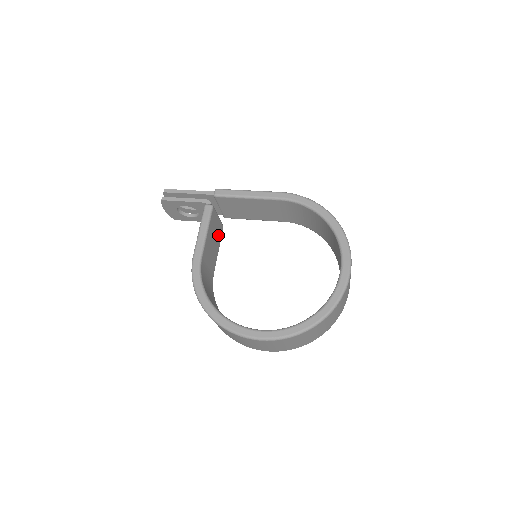
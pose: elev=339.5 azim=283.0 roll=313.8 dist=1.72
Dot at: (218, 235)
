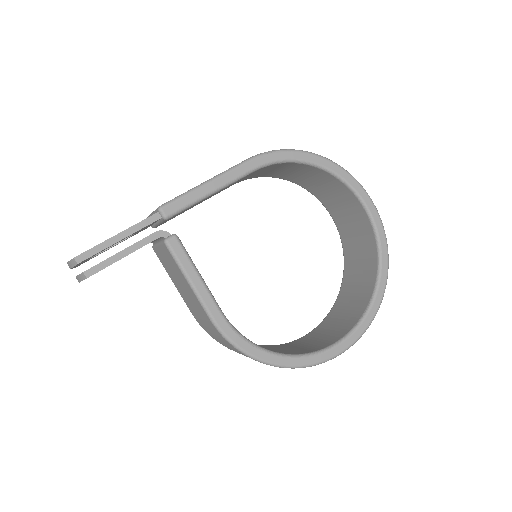
Dot at: occluded
